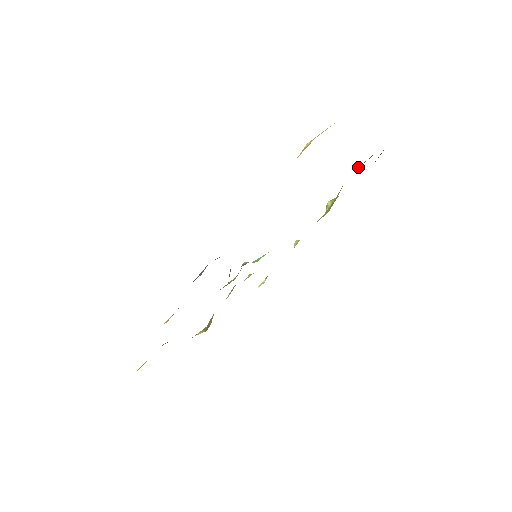
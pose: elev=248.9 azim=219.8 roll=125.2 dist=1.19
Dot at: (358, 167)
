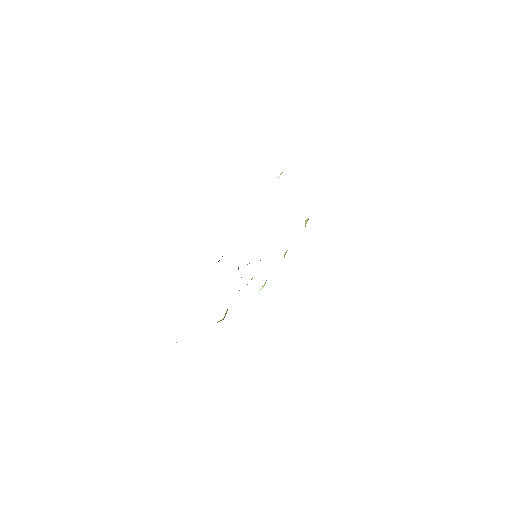
Dot at: occluded
